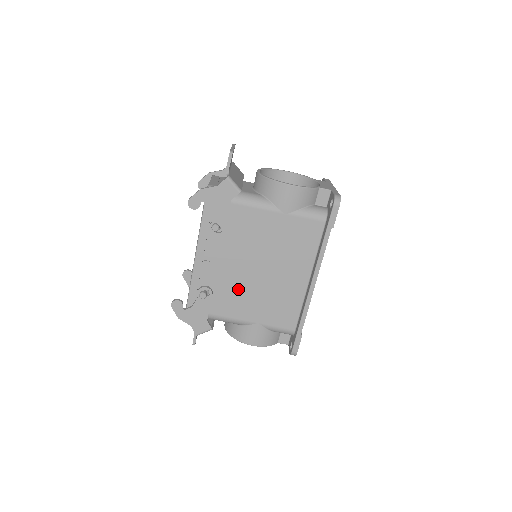
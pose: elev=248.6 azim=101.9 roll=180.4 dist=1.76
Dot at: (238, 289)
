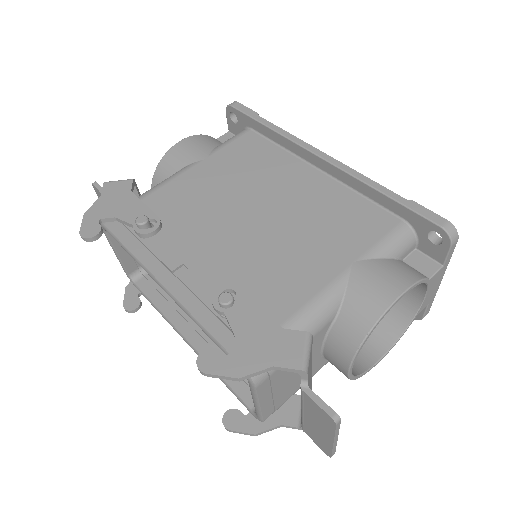
Dot at: (265, 258)
